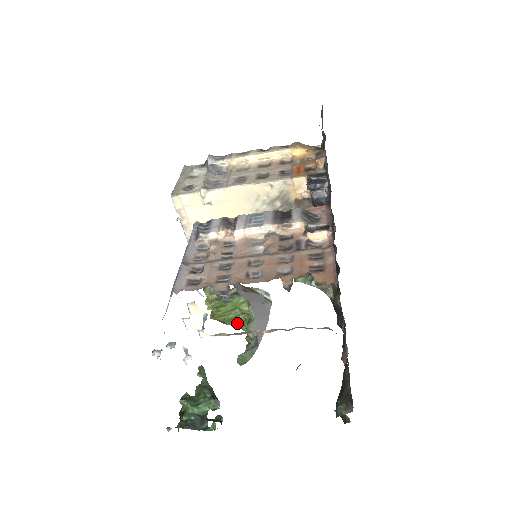
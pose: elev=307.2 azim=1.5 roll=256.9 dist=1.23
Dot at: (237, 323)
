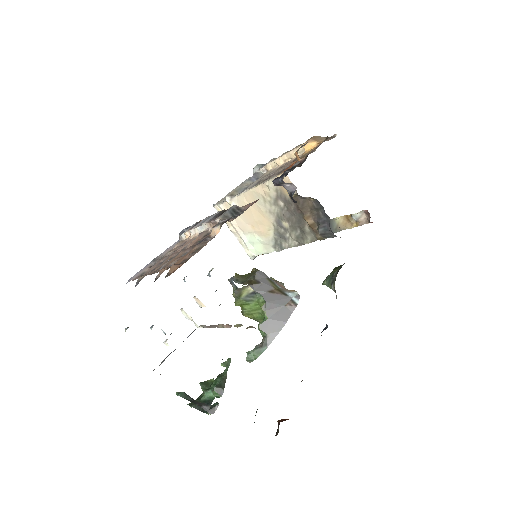
Dot at: occluded
